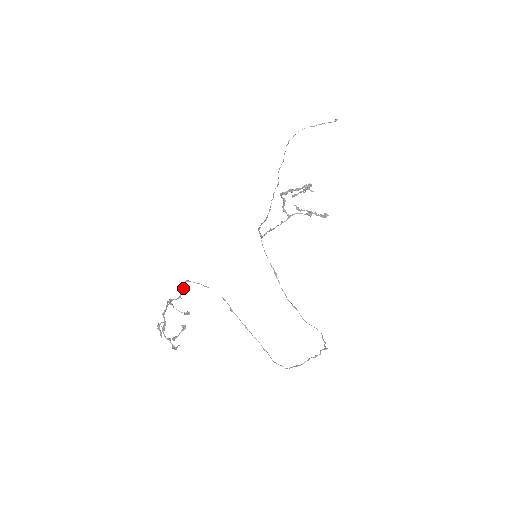
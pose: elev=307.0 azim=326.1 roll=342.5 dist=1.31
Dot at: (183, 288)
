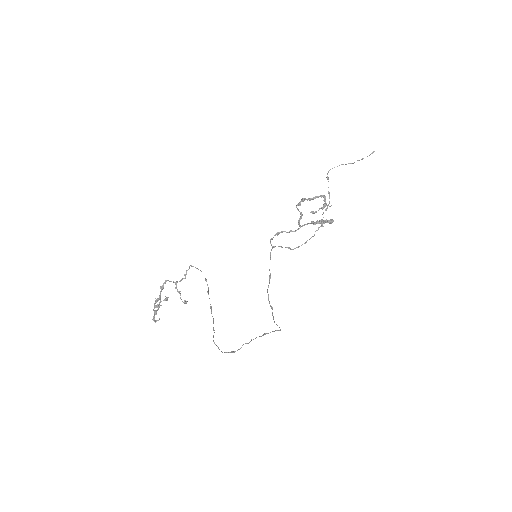
Dot at: occluded
